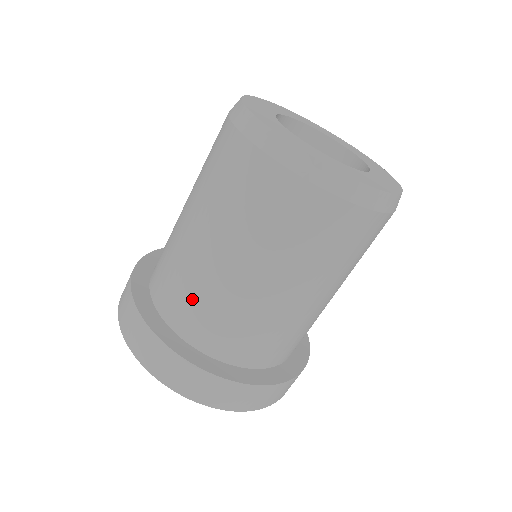
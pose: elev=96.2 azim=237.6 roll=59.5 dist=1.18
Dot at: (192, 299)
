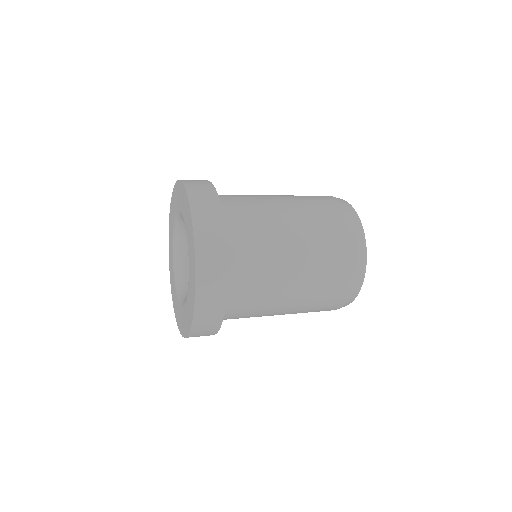
Dot at: (255, 242)
